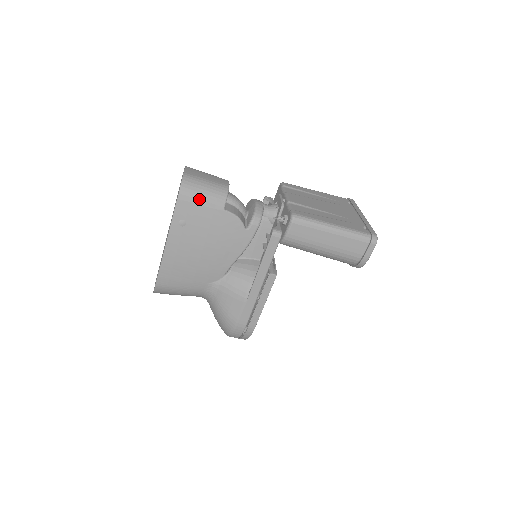
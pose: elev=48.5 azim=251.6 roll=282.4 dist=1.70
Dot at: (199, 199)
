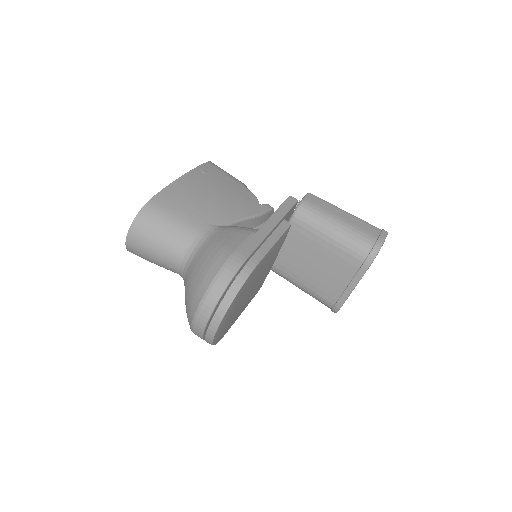
Dot at: (225, 172)
